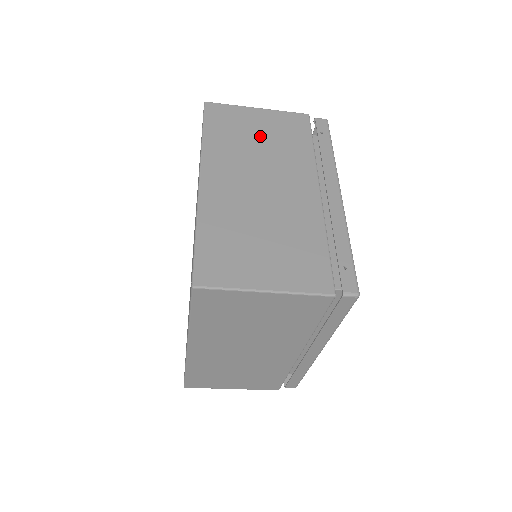
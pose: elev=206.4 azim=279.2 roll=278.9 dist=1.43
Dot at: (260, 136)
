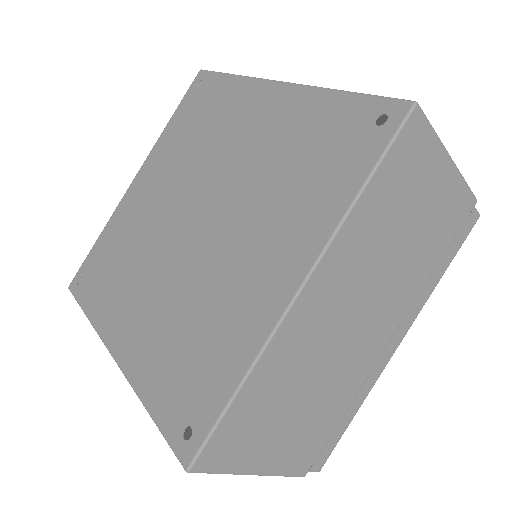
Dot at: occluded
